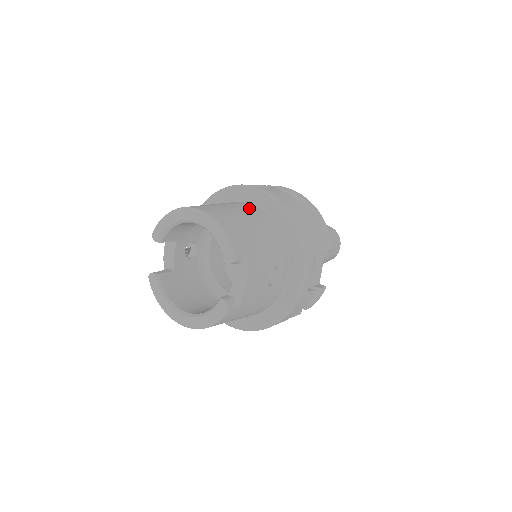
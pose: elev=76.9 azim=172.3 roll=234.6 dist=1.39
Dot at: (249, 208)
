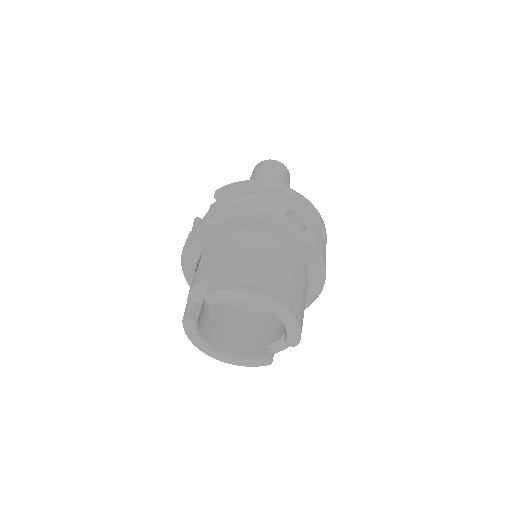
Dot at: (295, 261)
